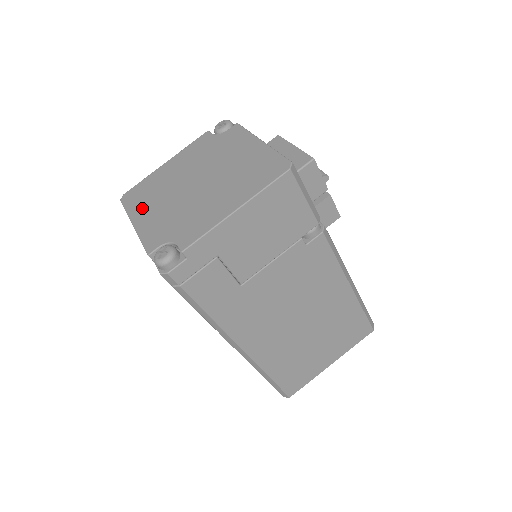
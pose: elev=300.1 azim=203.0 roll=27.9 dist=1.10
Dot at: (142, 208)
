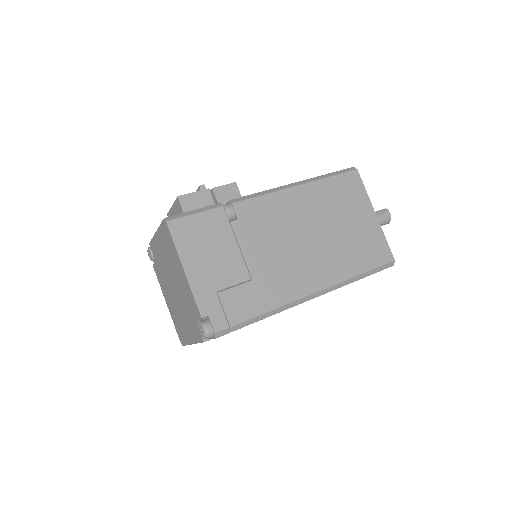
Dot at: (185, 333)
